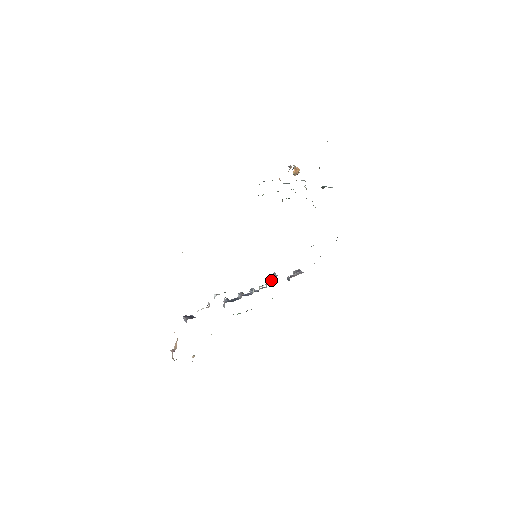
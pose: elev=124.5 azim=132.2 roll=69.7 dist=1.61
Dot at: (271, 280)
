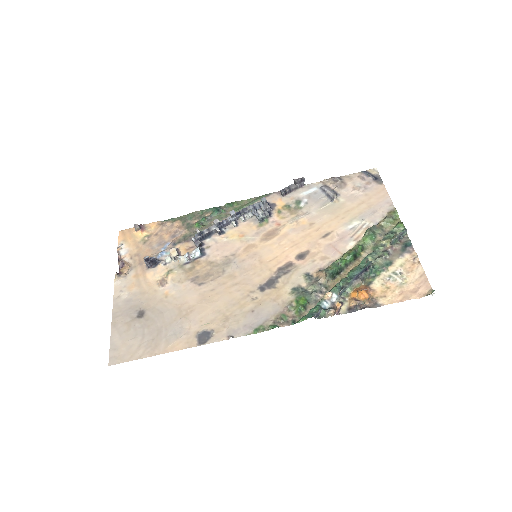
Dot at: (262, 202)
